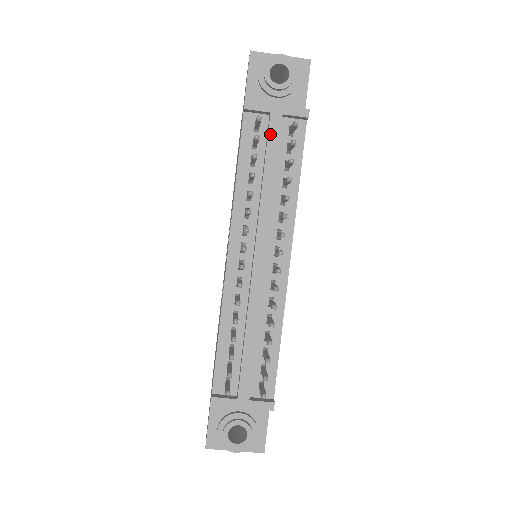
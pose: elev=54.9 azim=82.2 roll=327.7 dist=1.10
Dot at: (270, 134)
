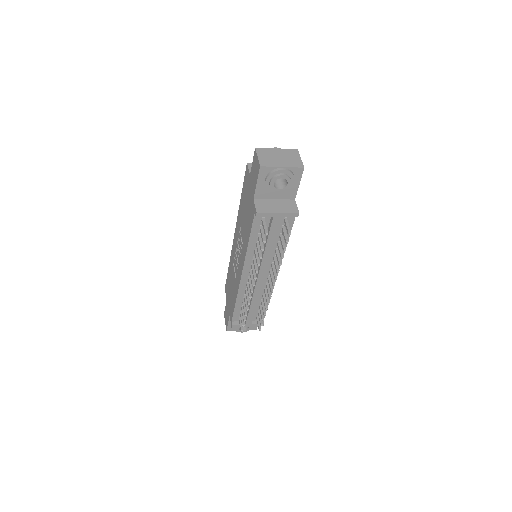
Dot at: (272, 227)
